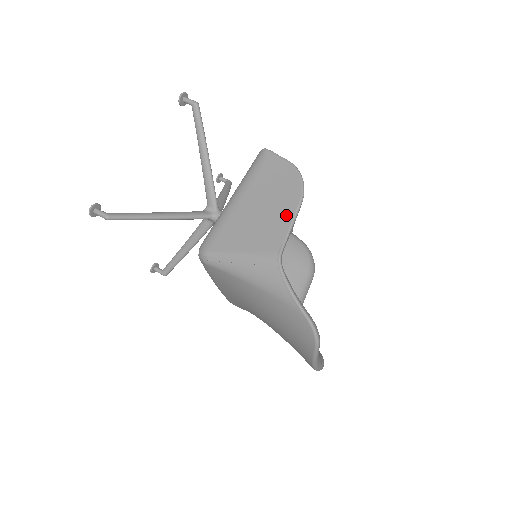
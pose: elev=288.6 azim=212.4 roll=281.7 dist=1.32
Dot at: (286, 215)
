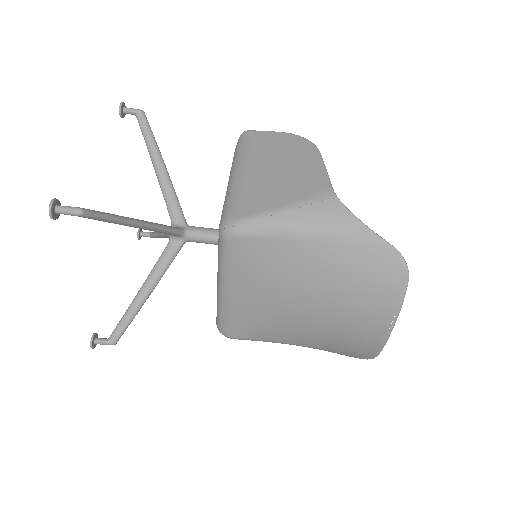
Dot at: (313, 164)
